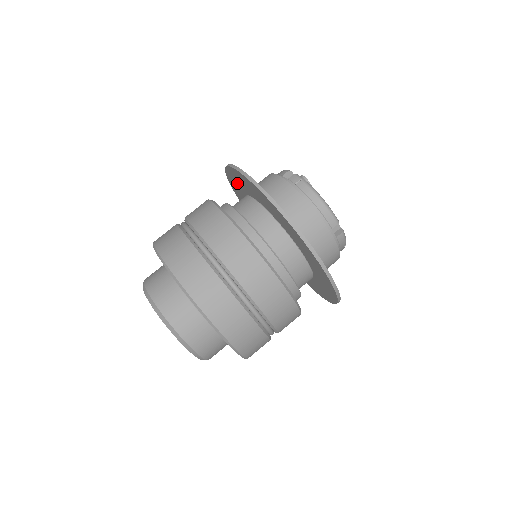
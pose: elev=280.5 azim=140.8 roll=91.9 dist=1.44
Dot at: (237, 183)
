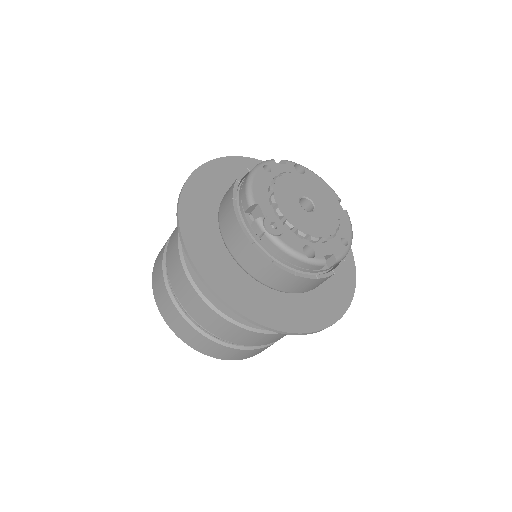
Dot at: (200, 209)
